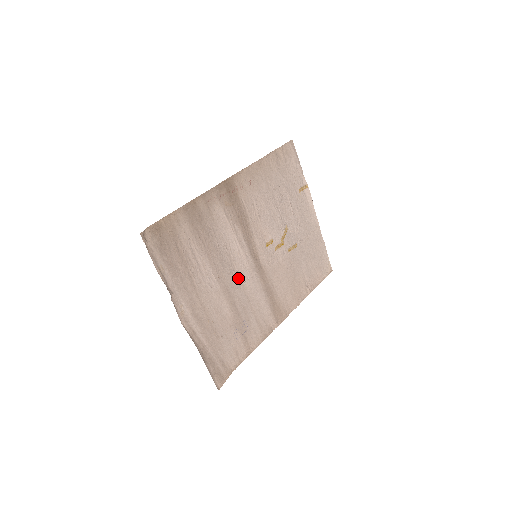
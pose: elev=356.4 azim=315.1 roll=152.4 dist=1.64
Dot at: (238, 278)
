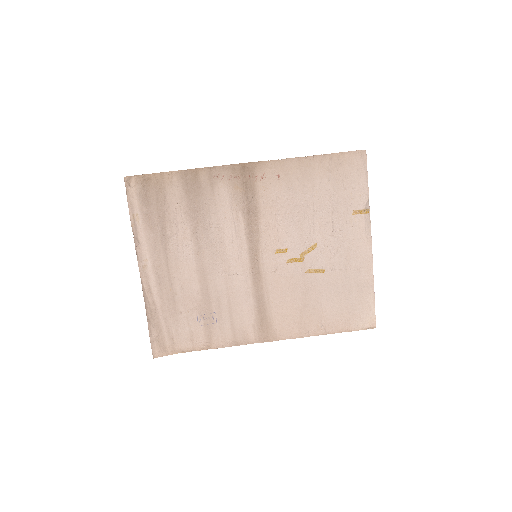
Dot at: (223, 267)
